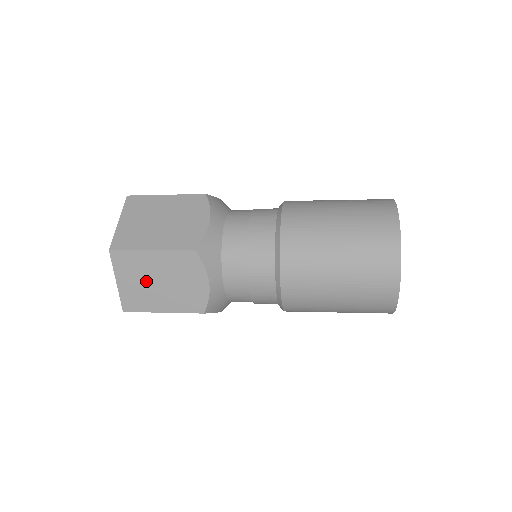
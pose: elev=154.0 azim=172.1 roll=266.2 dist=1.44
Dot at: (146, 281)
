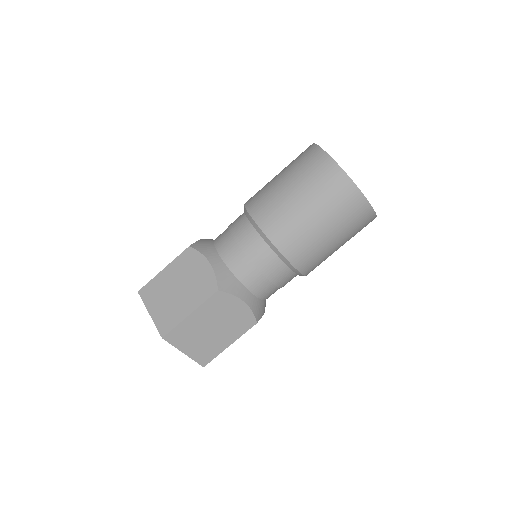
Dot at: (202, 336)
